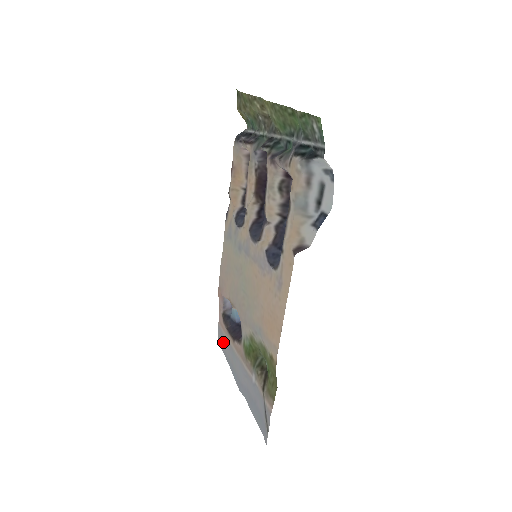
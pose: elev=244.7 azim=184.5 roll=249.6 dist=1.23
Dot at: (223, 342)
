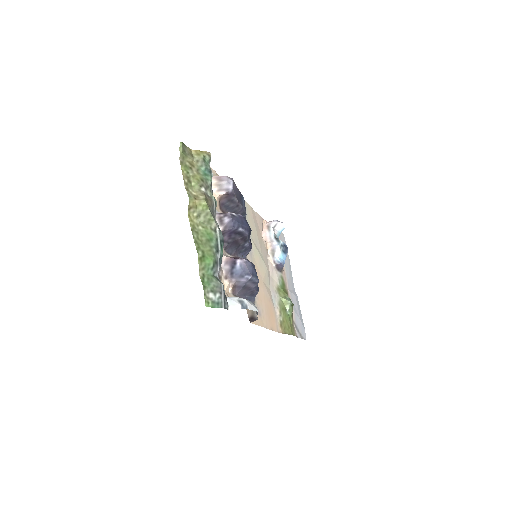
Dot at: occluded
